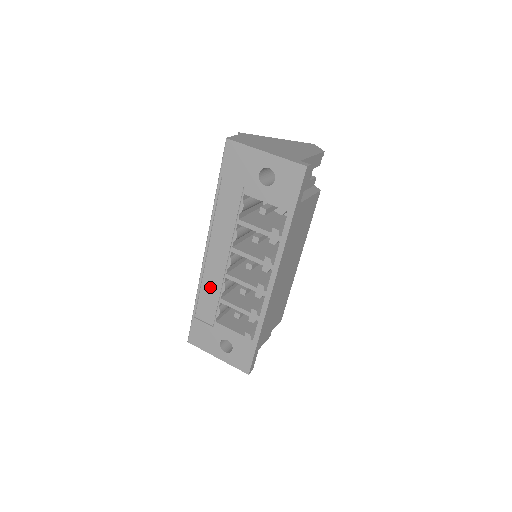
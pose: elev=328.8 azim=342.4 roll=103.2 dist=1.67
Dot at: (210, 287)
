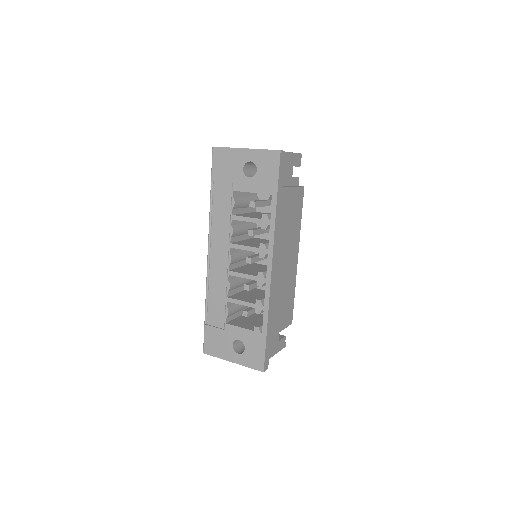
Dot at: (217, 289)
